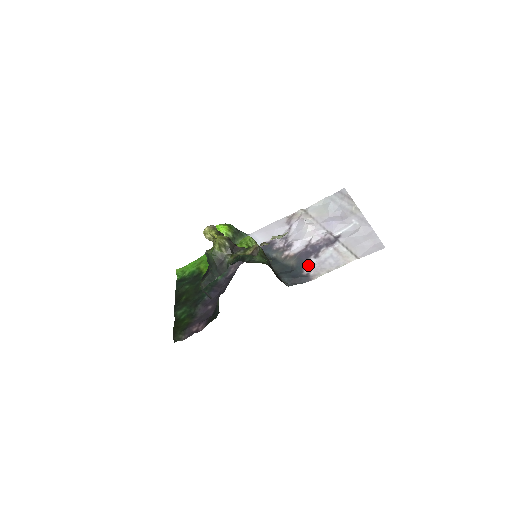
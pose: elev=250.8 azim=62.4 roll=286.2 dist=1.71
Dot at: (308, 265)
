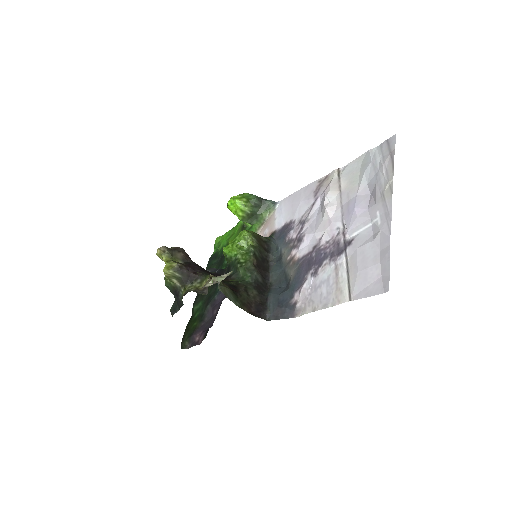
Dot at: (300, 288)
